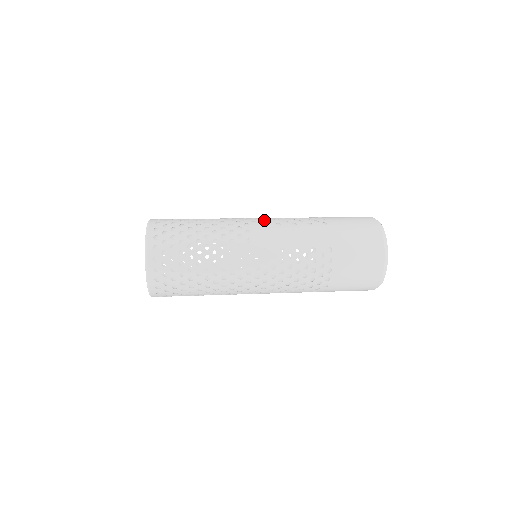
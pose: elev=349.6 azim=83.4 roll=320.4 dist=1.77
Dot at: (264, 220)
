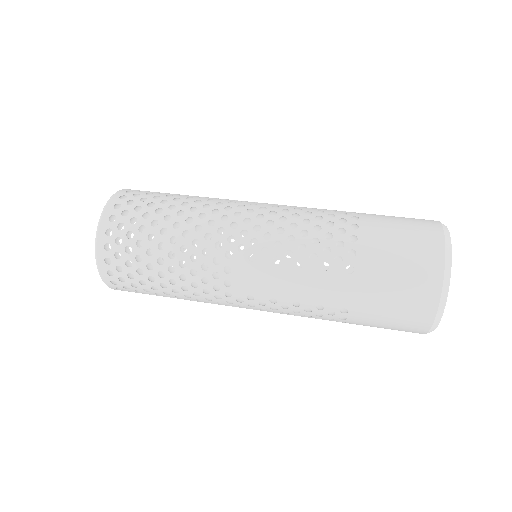
Dot at: (258, 244)
